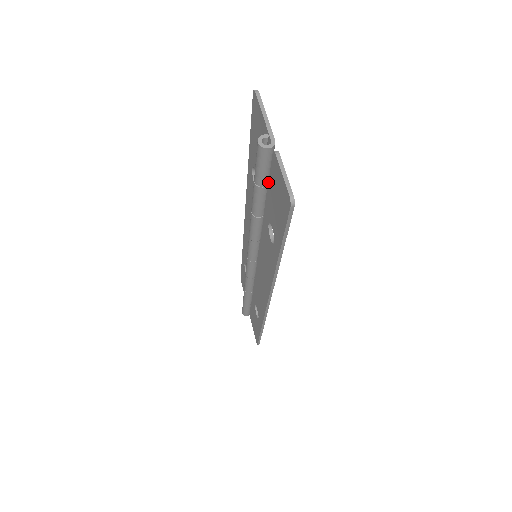
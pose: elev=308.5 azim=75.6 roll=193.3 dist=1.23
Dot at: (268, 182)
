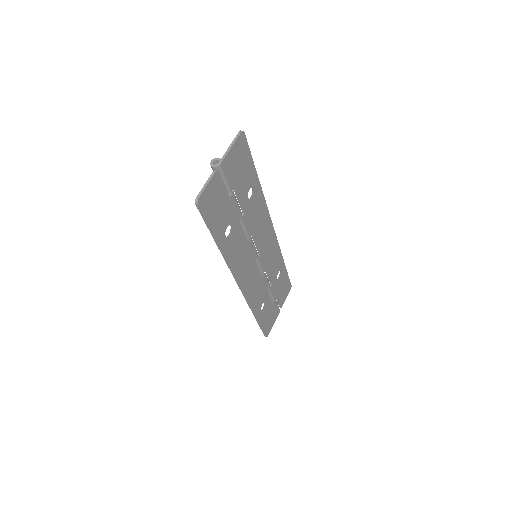
Dot at: (226, 193)
